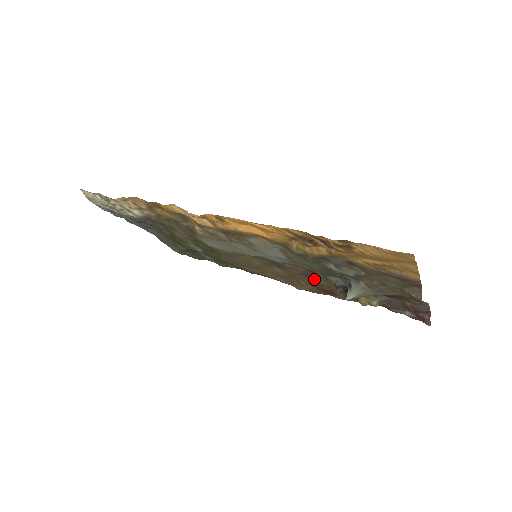
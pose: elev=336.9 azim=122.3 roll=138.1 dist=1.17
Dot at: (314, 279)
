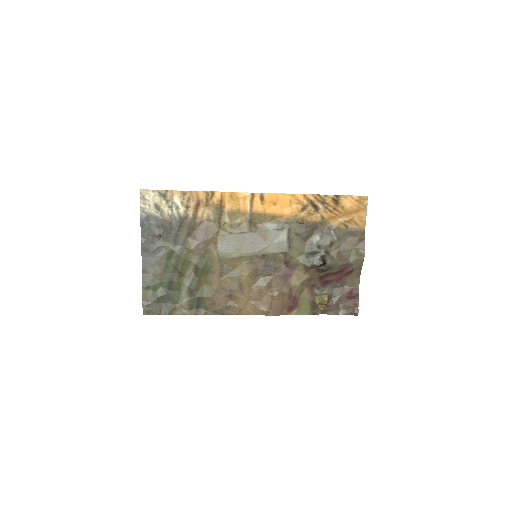
Dot at: (289, 281)
